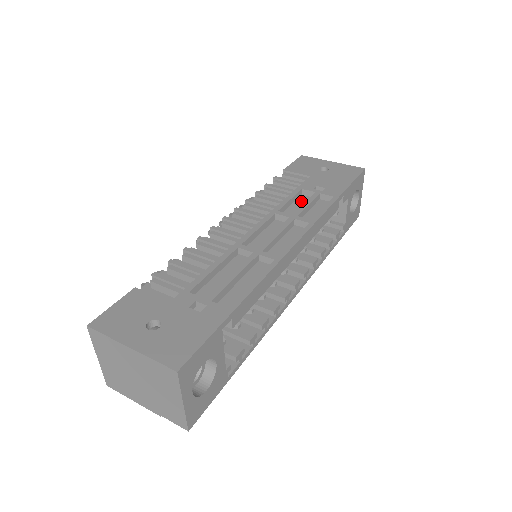
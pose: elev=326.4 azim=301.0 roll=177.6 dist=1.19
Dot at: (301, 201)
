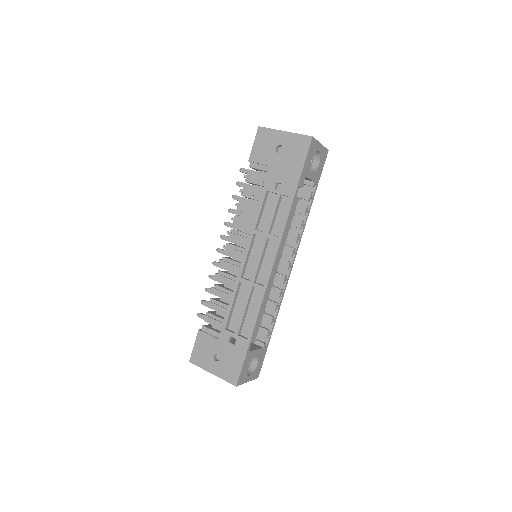
Dot at: (269, 203)
